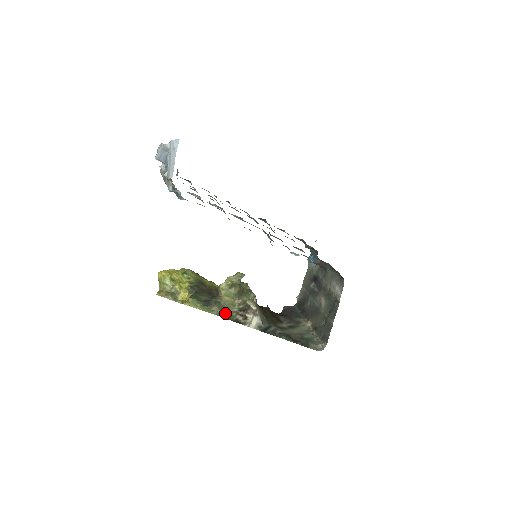
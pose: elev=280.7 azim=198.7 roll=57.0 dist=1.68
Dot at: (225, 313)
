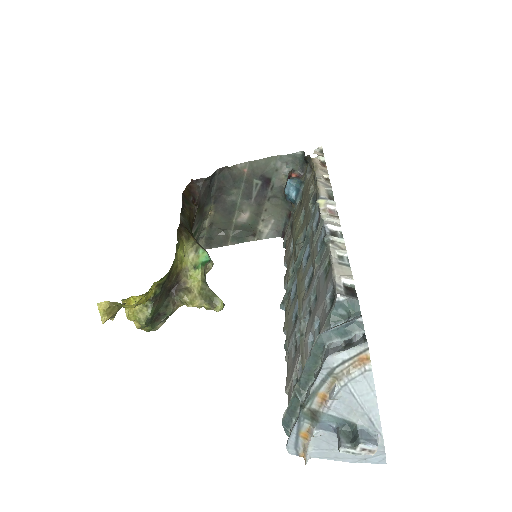
Dot at: occluded
